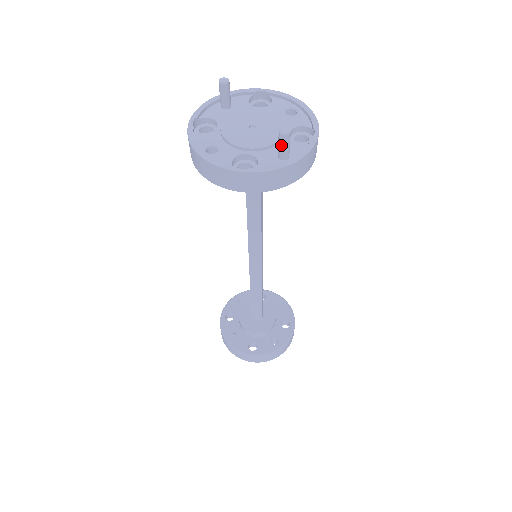
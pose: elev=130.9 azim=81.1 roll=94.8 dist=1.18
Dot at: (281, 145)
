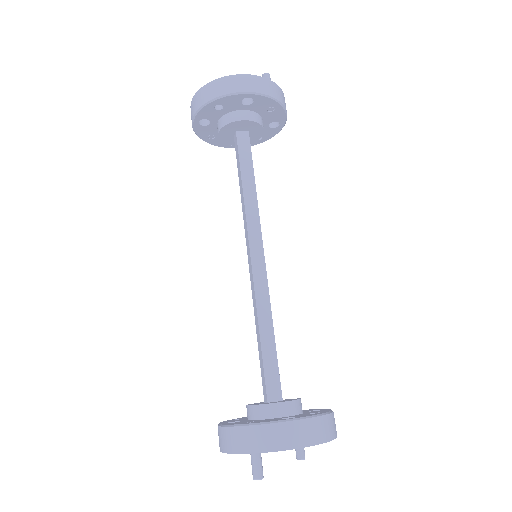
Dot at: occluded
